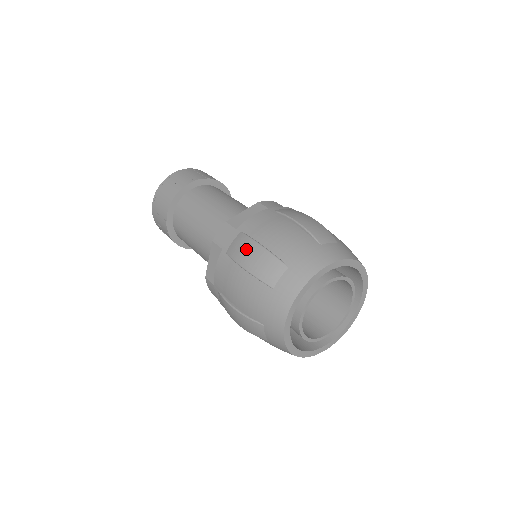
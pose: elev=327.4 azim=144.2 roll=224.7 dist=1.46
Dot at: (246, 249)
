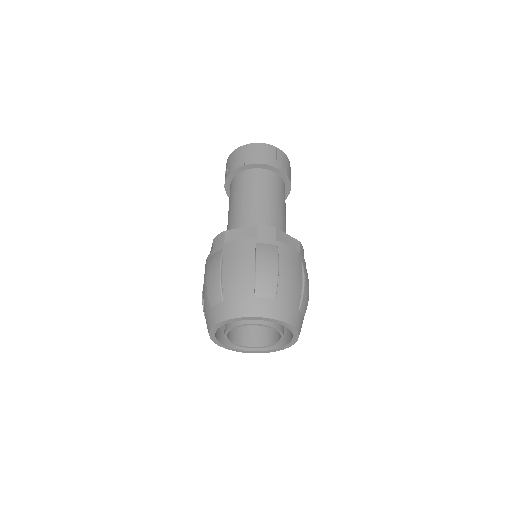
Dot at: (213, 267)
